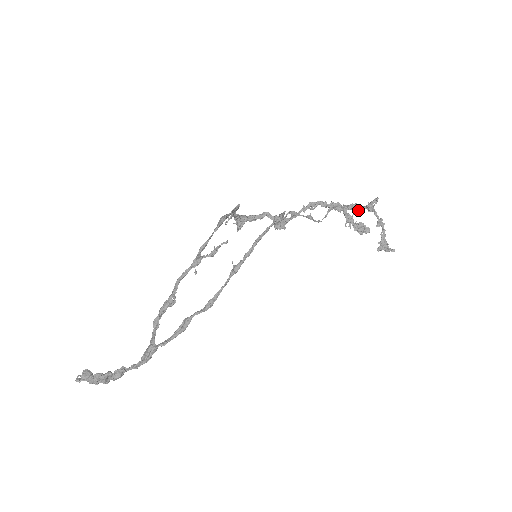
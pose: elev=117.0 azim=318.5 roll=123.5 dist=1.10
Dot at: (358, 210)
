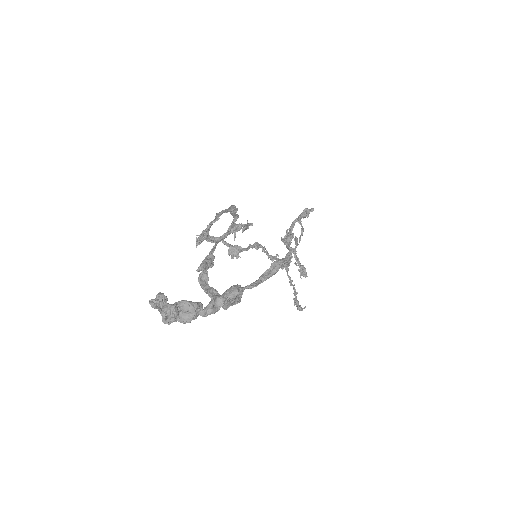
Dot at: occluded
